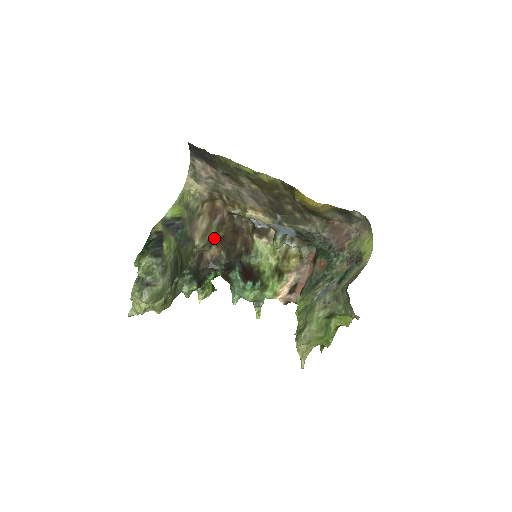
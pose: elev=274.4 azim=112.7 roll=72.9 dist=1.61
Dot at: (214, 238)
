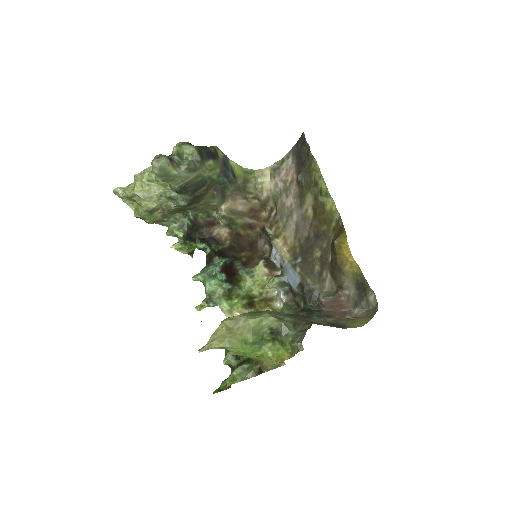
Dot at: (235, 225)
